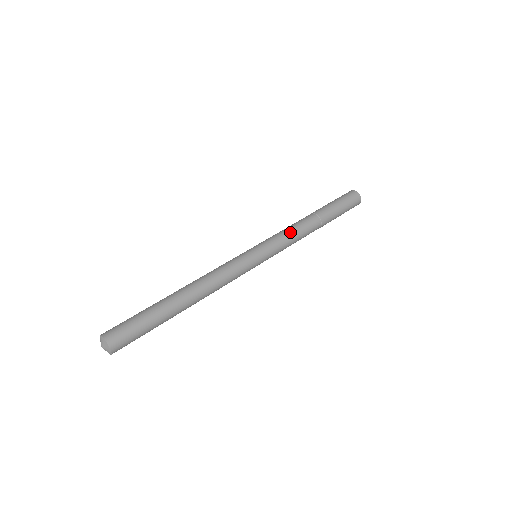
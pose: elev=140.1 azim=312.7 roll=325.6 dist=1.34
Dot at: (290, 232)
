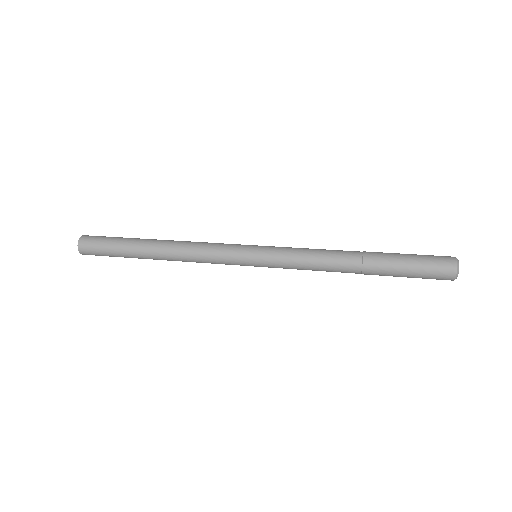
Dot at: (308, 254)
